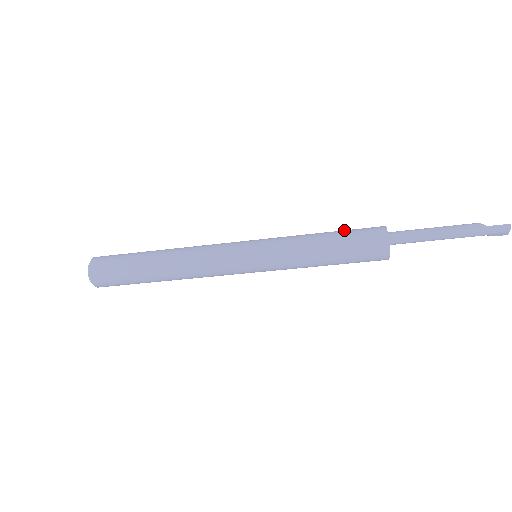
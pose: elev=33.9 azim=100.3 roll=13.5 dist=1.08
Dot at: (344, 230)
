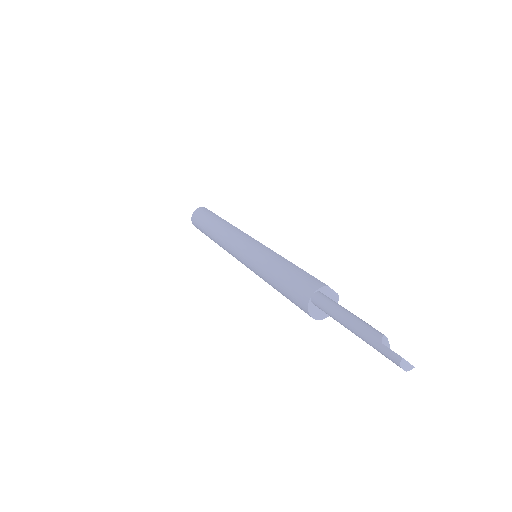
Dot at: (303, 270)
